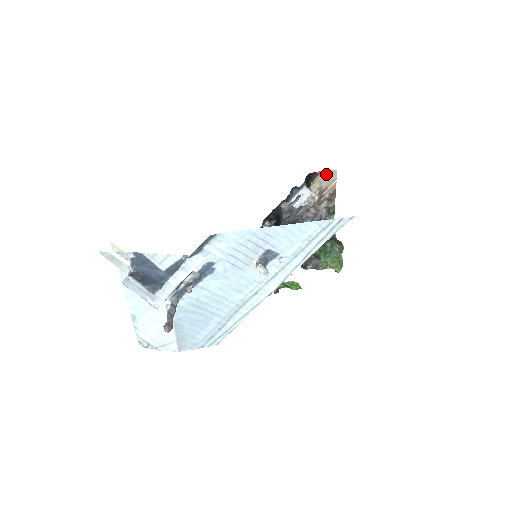
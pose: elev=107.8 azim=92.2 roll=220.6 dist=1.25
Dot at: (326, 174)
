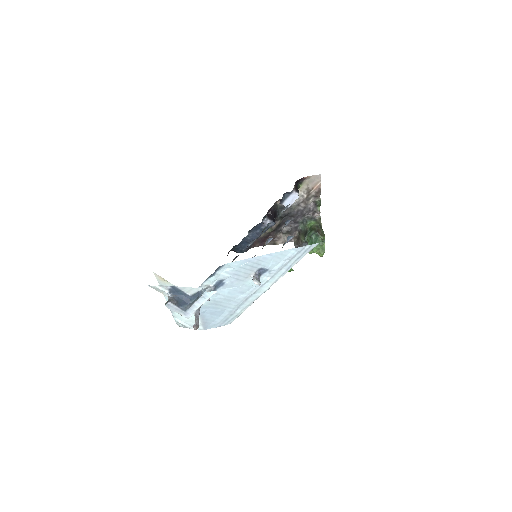
Dot at: (312, 178)
